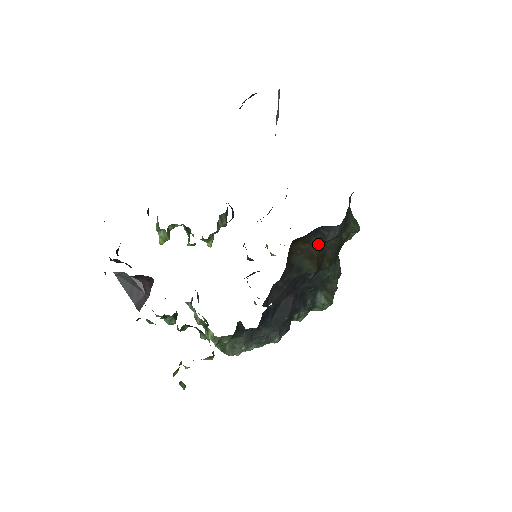
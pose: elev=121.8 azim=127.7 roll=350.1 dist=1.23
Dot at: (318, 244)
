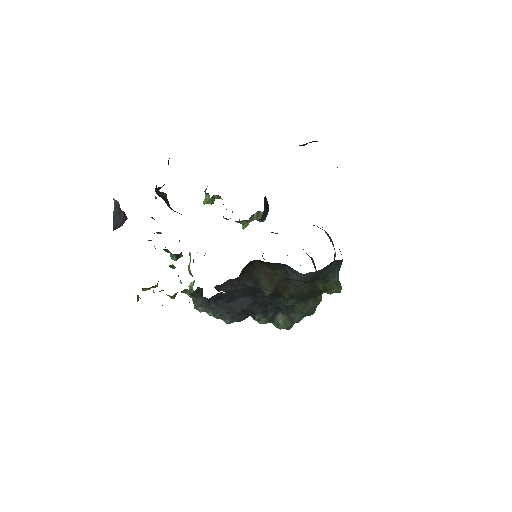
Dot at: (281, 276)
